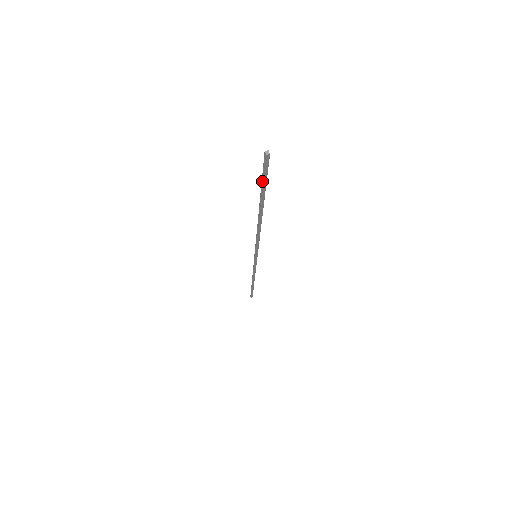
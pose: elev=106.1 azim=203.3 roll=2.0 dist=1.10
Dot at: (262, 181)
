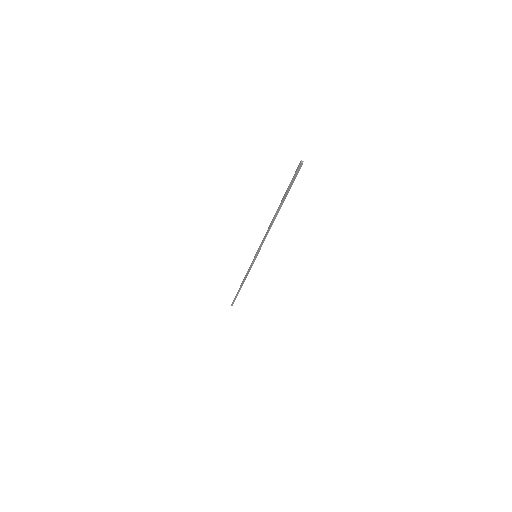
Dot at: (290, 185)
